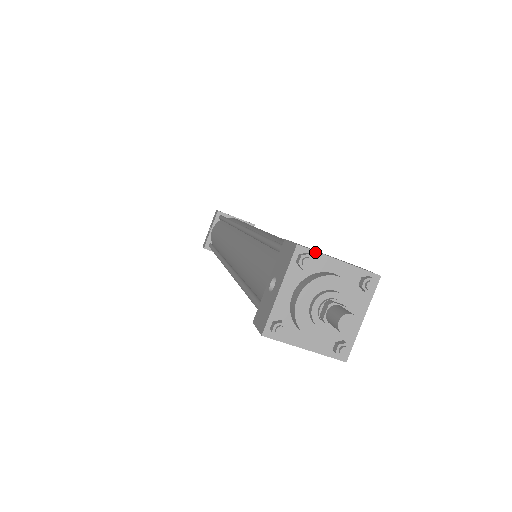
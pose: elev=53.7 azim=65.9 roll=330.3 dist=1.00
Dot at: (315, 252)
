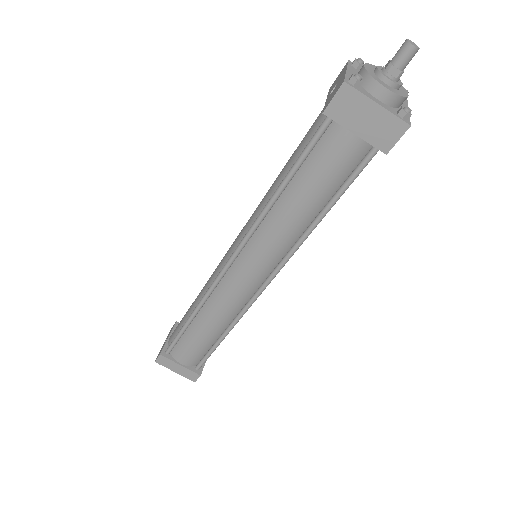
Dot at: occluded
